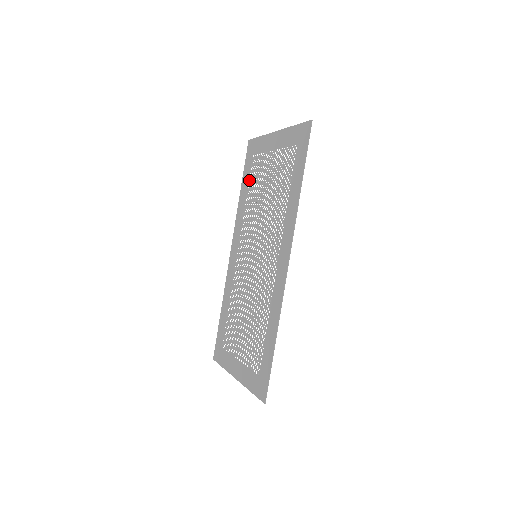
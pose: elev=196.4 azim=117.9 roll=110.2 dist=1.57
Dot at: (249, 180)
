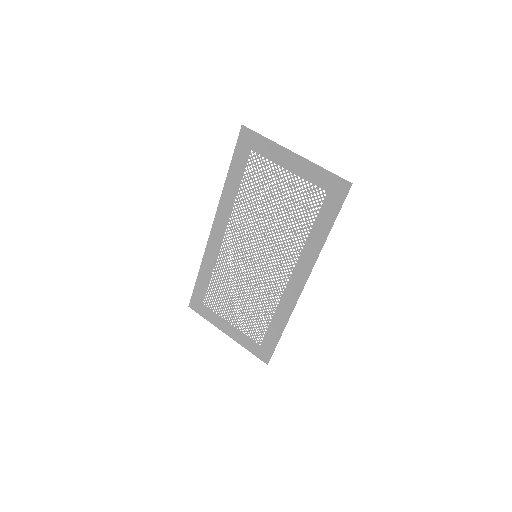
Dot at: (244, 175)
